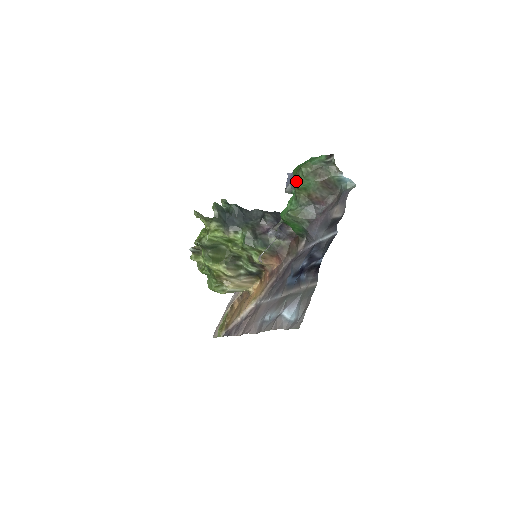
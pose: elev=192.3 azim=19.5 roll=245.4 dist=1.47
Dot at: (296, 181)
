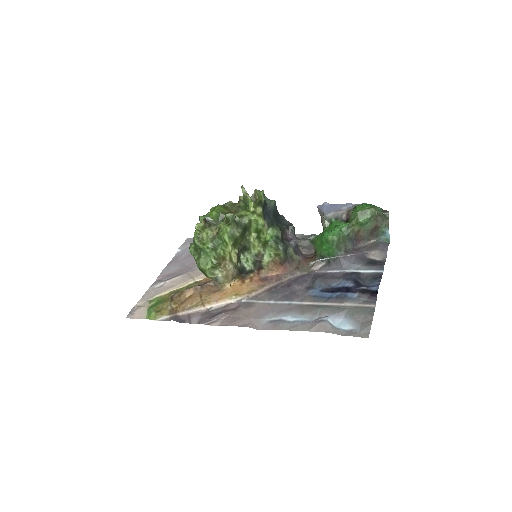
Dot at: (360, 215)
